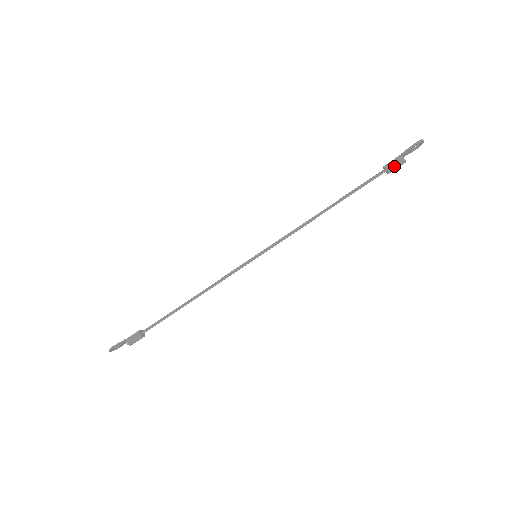
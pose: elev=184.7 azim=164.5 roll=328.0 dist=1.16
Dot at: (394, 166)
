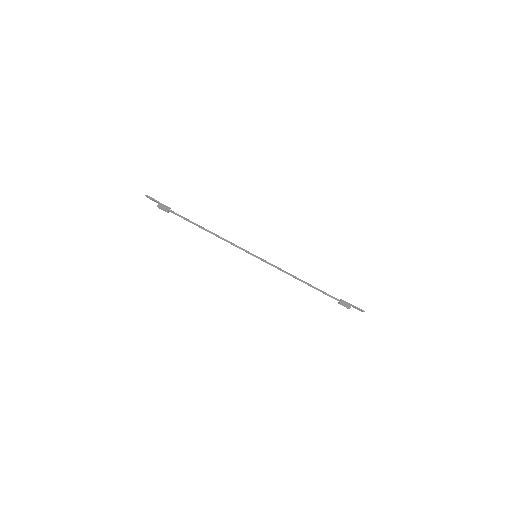
Dot at: (344, 305)
